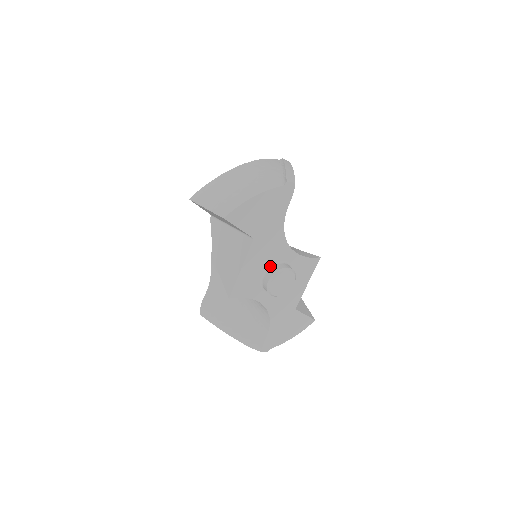
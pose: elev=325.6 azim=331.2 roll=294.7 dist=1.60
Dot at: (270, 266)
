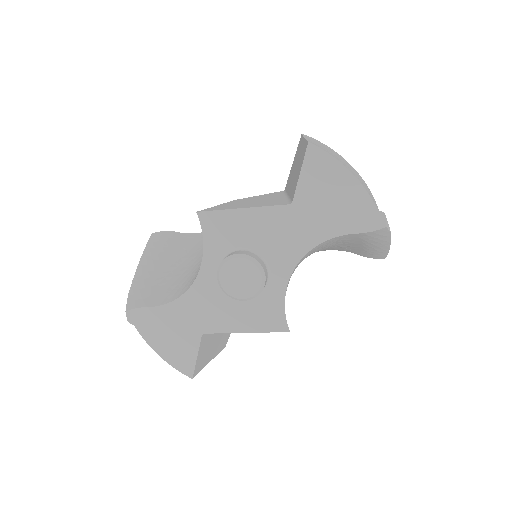
Dot at: (258, 253)
